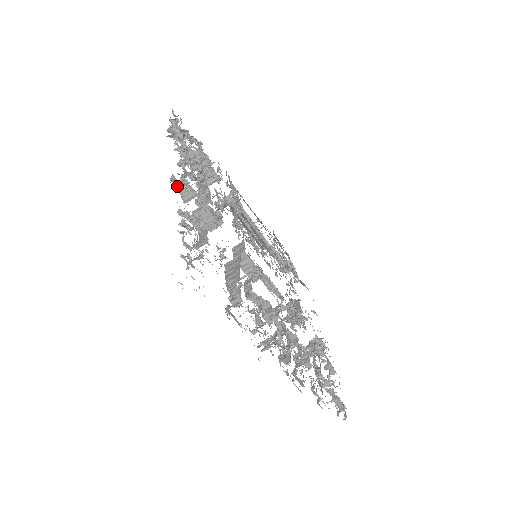
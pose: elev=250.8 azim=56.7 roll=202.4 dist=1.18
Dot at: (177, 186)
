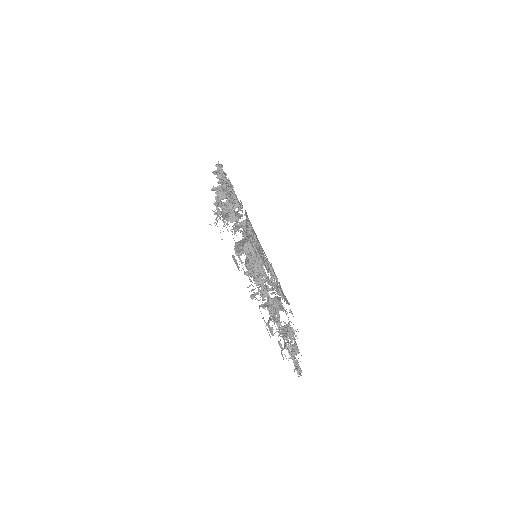
Dot at: occluded
